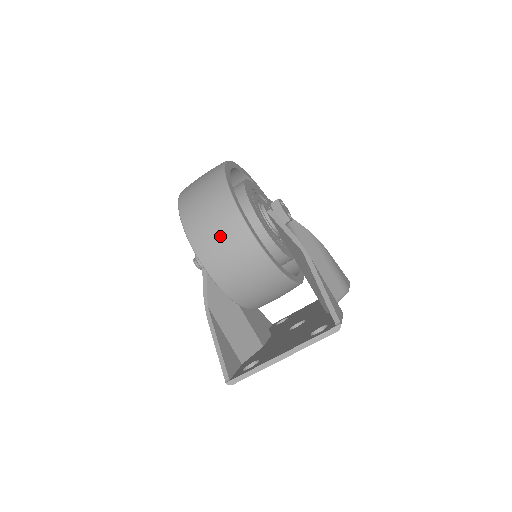
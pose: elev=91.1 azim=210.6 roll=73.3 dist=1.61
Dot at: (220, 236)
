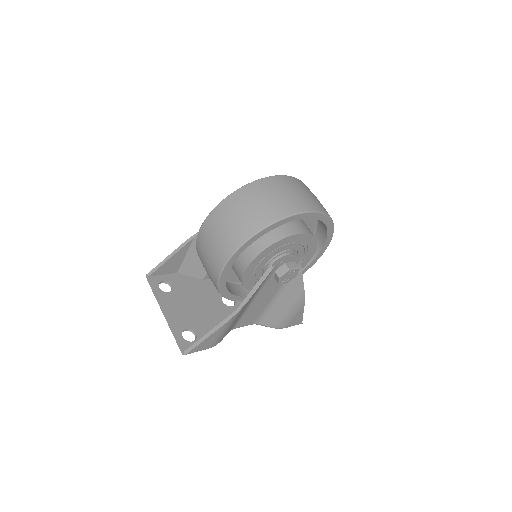
Dot at: (213, 245)
